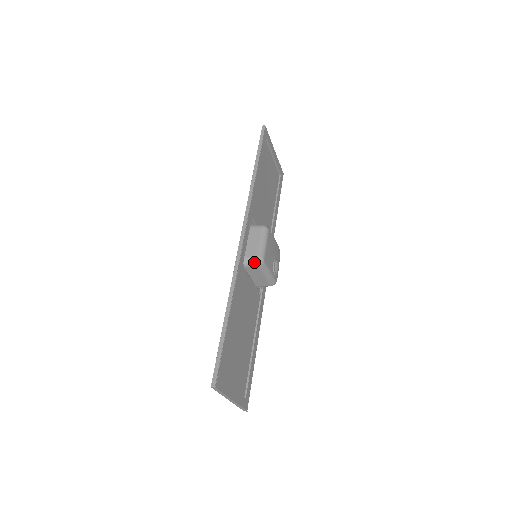
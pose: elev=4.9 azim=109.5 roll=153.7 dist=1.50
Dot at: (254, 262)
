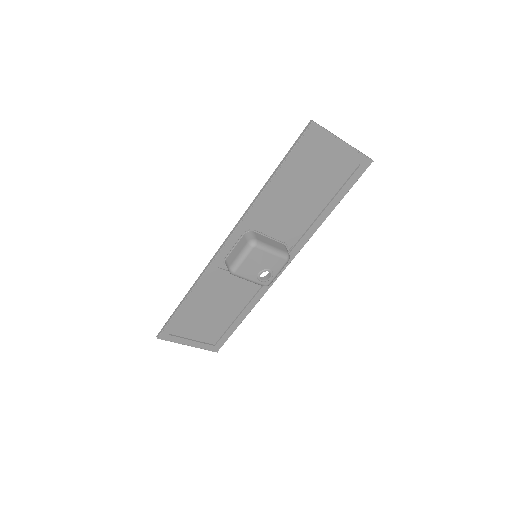
Dot at: (228, 269)
